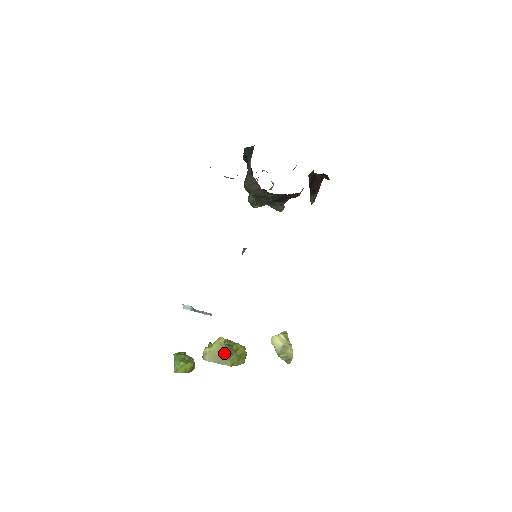
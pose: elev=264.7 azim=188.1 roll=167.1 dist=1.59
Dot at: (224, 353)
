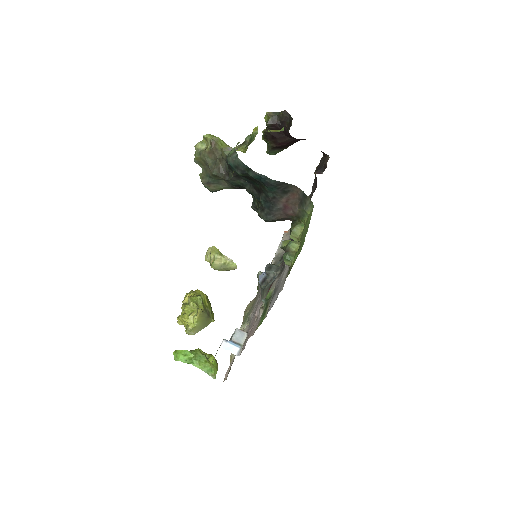
Dot at: (206, 318)
